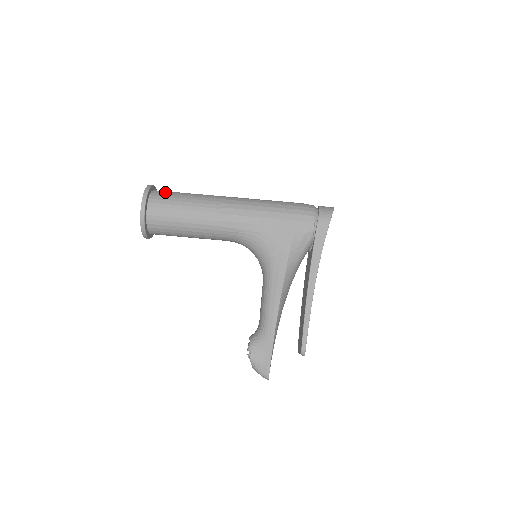
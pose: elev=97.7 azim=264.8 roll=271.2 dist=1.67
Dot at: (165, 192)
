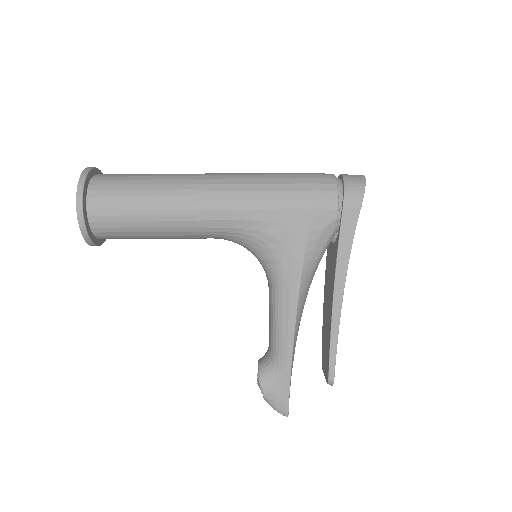
Dot at: (110, 180)
